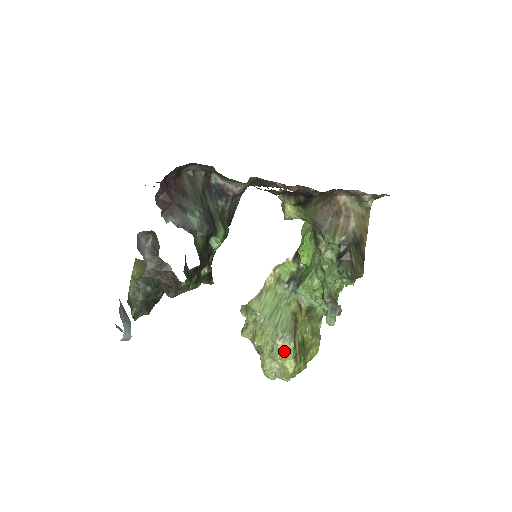
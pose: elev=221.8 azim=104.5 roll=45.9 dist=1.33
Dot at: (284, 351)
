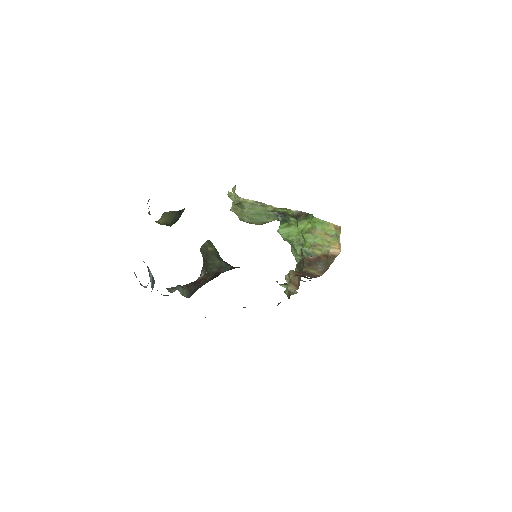
Dot at: occluded
